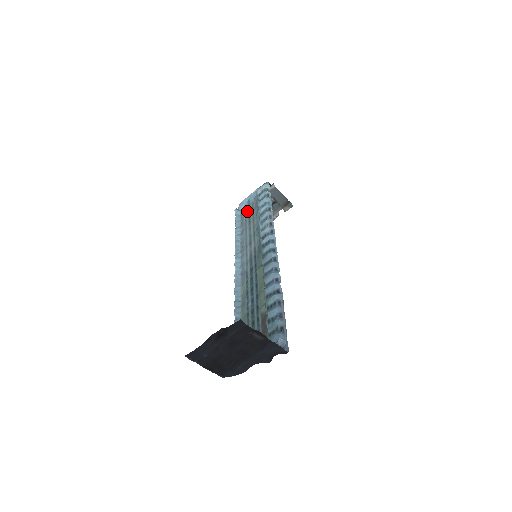
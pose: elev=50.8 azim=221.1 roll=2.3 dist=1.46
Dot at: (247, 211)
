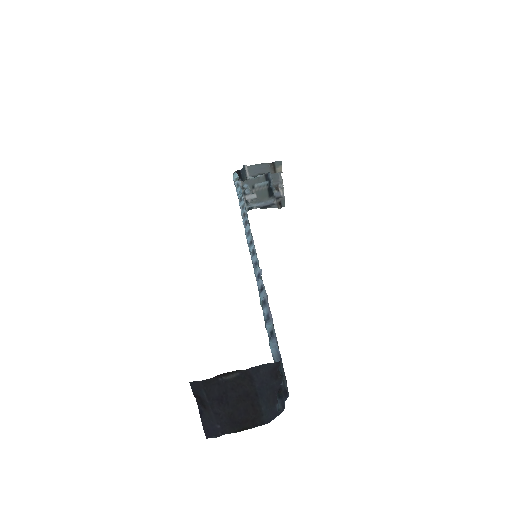
Dot at: occluded
